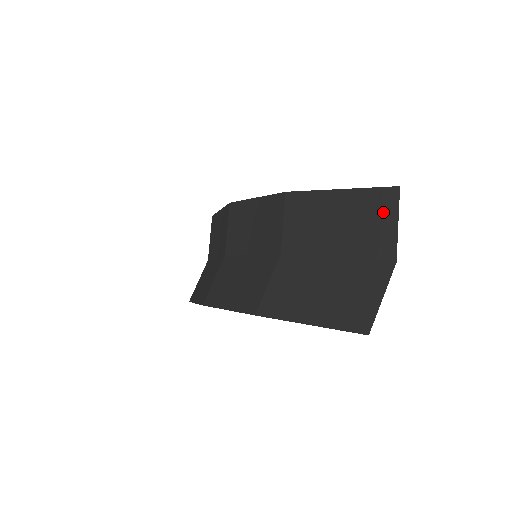
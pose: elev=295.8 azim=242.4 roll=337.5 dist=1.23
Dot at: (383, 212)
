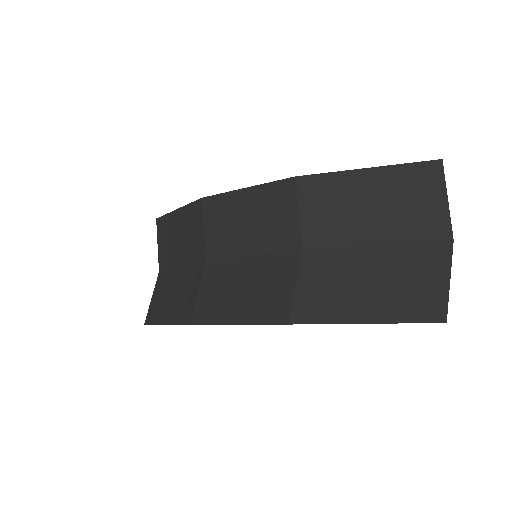
Dot at: (427, 188)
